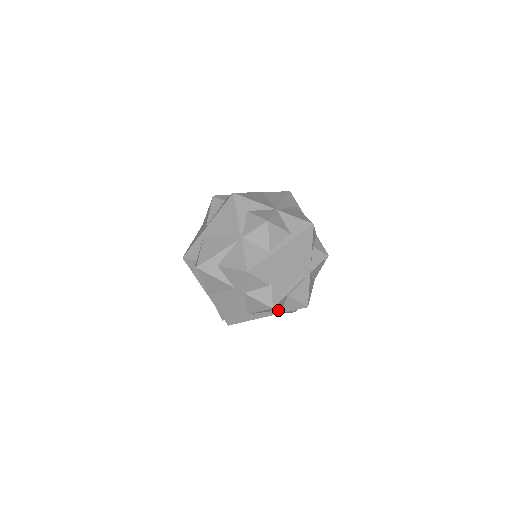
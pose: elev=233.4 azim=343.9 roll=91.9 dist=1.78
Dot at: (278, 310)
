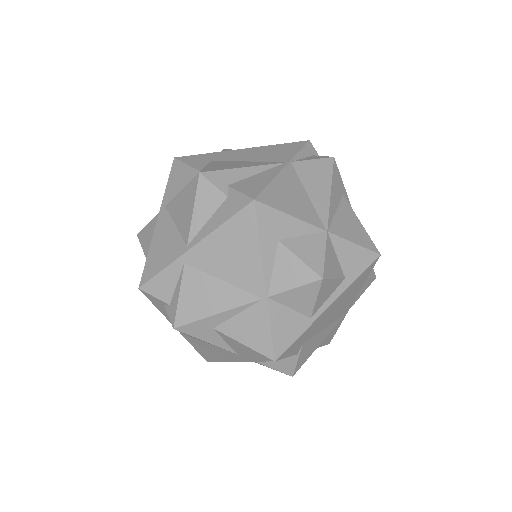
Dot at: occluded
